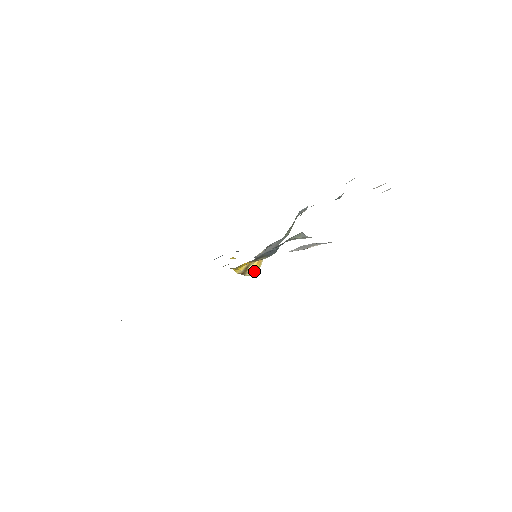
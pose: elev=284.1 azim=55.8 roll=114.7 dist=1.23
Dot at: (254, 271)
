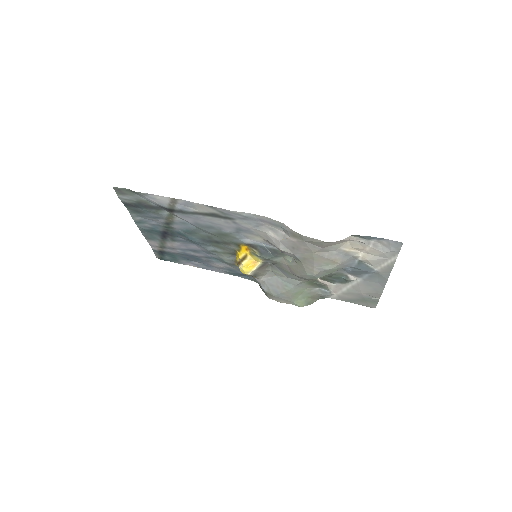
Dot at: (246, 266)
